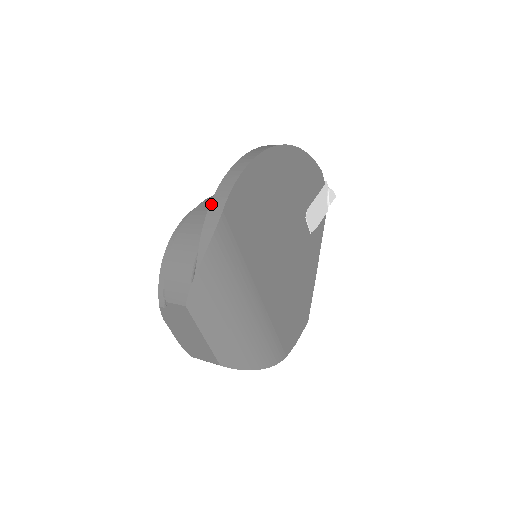
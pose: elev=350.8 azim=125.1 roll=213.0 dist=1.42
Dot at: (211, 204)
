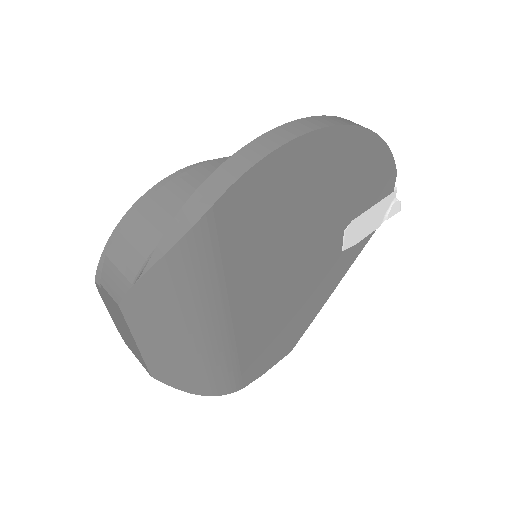
Dot at: (203, 184)
